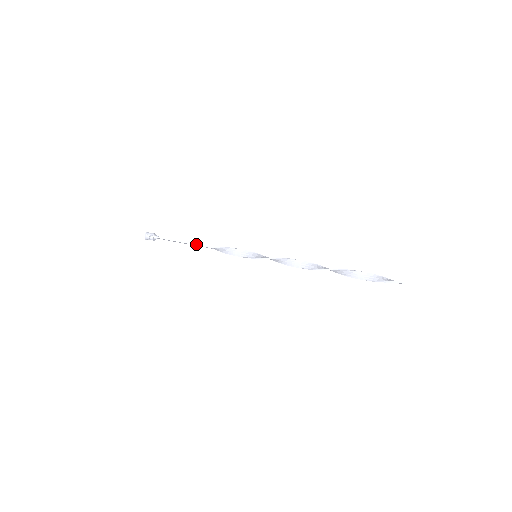
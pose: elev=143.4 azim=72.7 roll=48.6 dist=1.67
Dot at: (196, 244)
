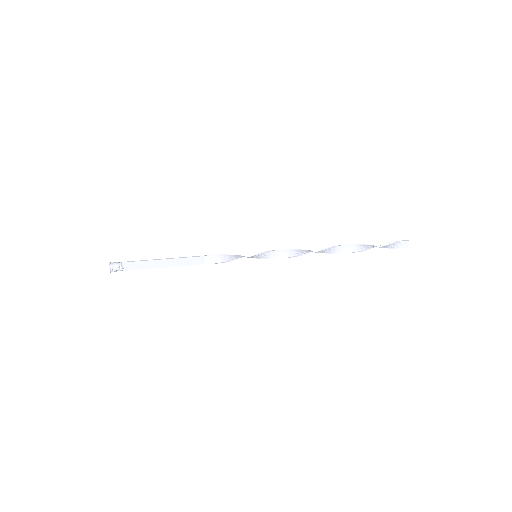
Dot at: (182, 257)
